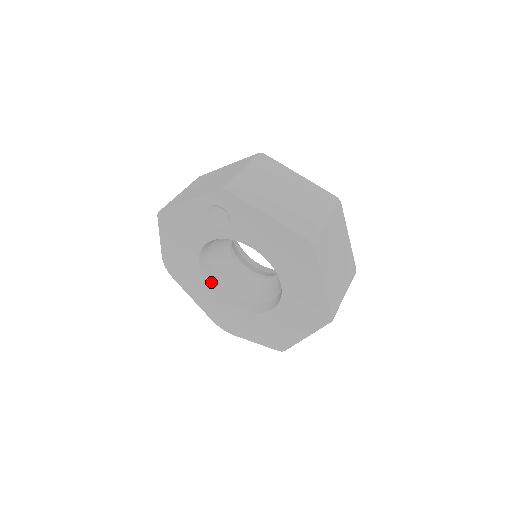
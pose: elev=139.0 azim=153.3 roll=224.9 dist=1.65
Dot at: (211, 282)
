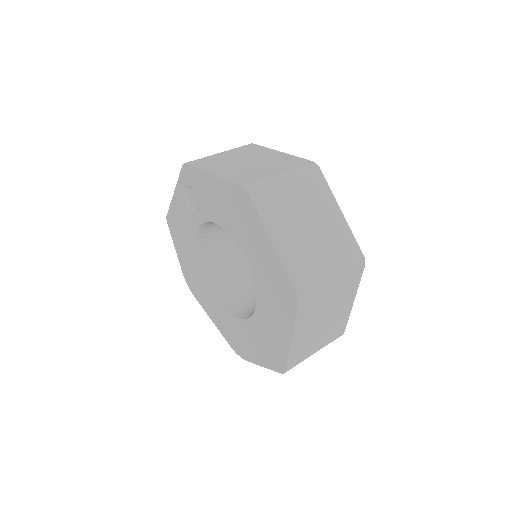
Dot at: (217, 291)
